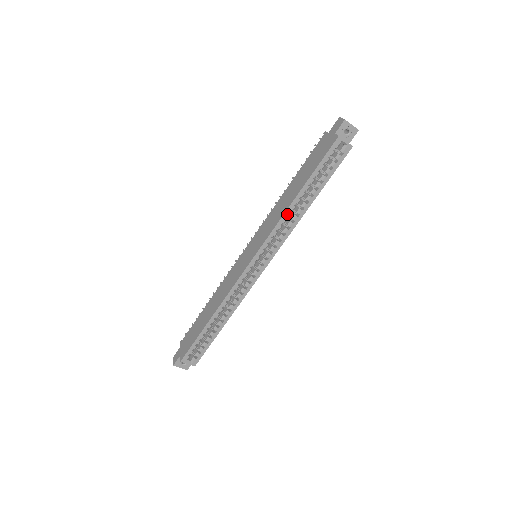
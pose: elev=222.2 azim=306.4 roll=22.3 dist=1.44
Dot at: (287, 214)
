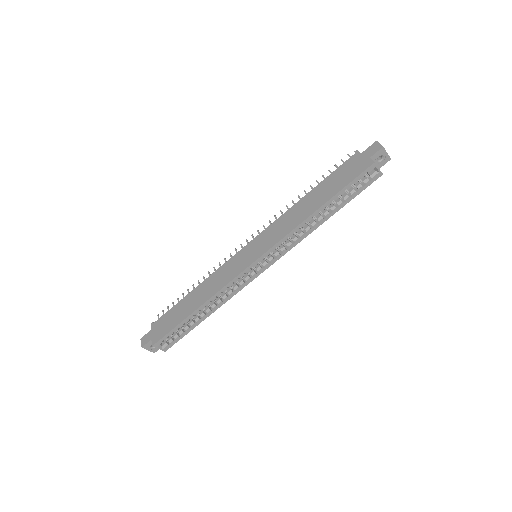
Dot at: (302, 225)
